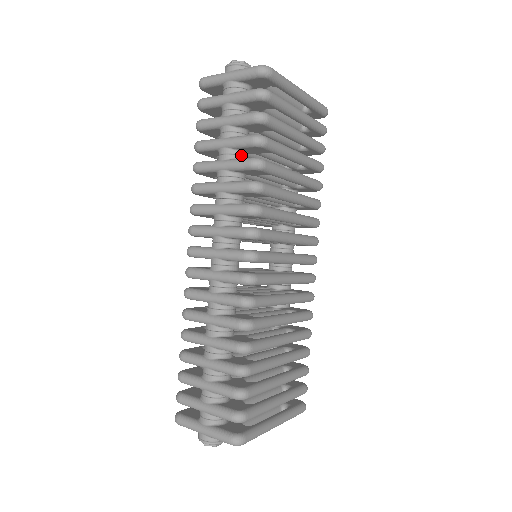
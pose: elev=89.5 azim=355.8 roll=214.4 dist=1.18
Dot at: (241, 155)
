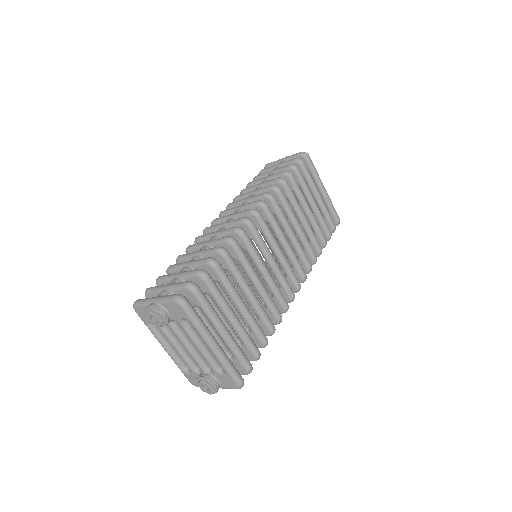
Dot at: occluded
